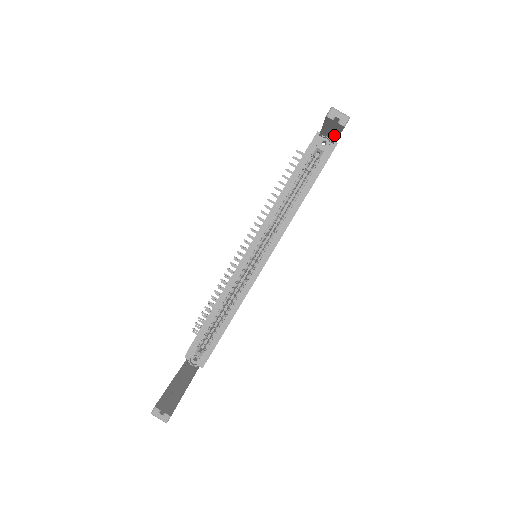
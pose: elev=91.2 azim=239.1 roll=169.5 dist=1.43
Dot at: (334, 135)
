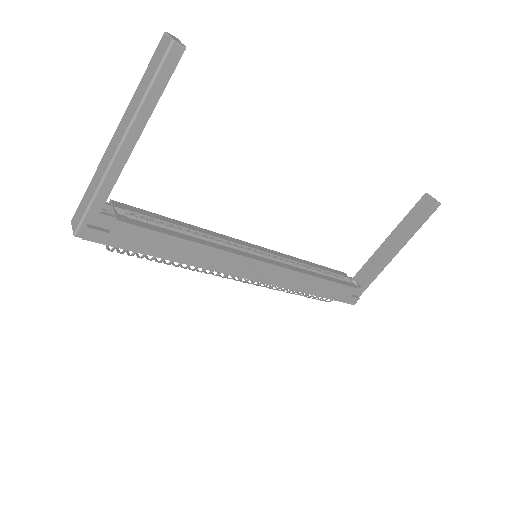
Dot at: (392, 248)
